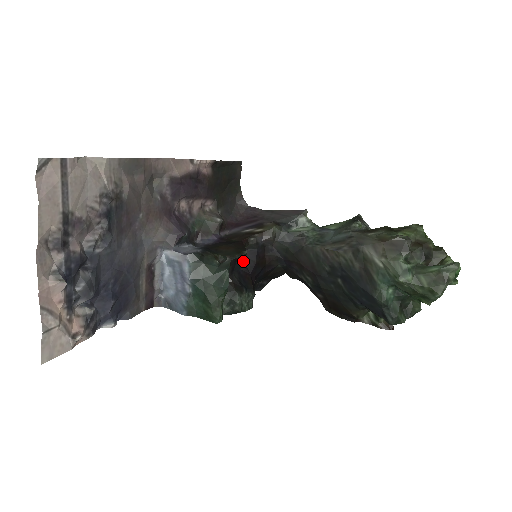
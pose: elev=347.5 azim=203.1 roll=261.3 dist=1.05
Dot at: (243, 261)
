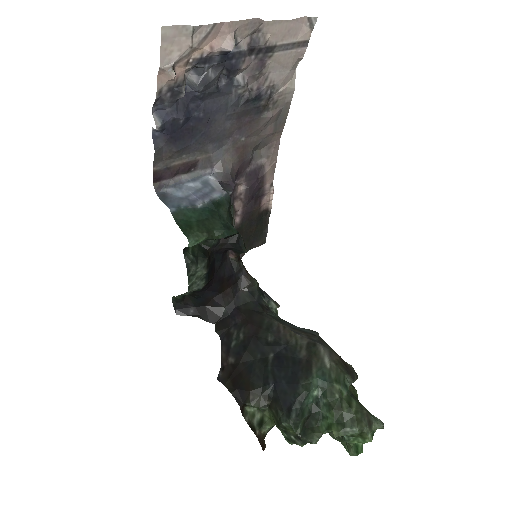
Dot at: (222, 263)
